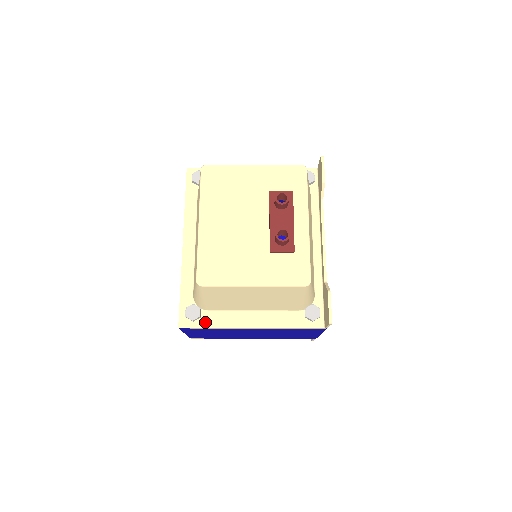
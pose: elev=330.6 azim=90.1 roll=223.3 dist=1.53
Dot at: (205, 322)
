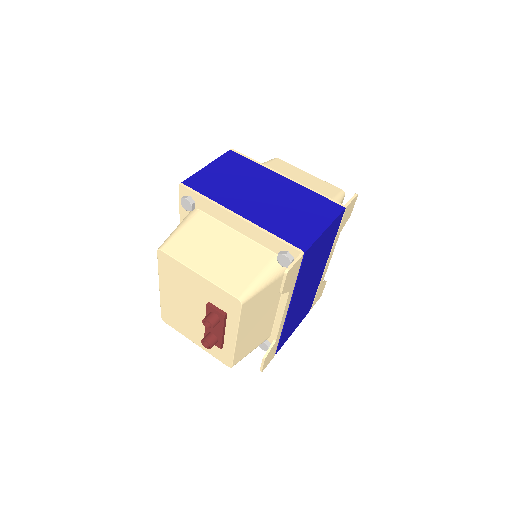
Dot at: occluded
